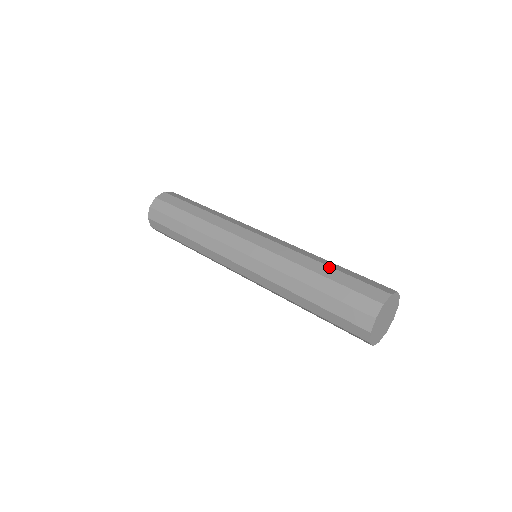
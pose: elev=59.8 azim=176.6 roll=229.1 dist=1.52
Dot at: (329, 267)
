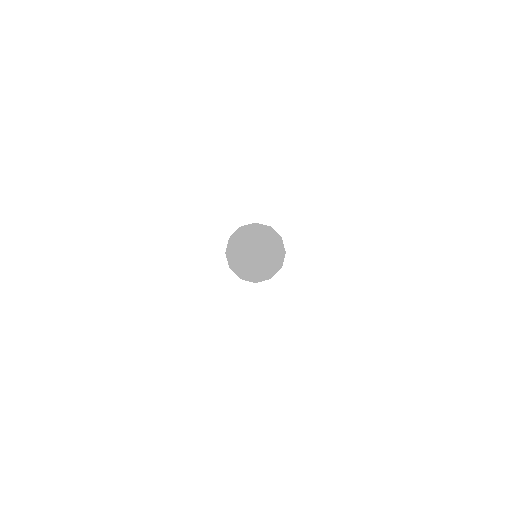
Dot at: occluded
